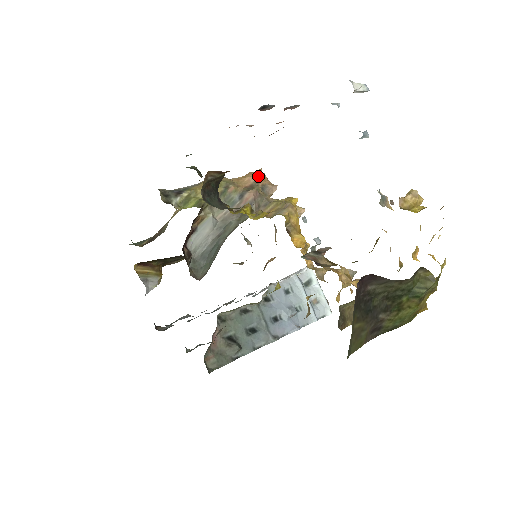
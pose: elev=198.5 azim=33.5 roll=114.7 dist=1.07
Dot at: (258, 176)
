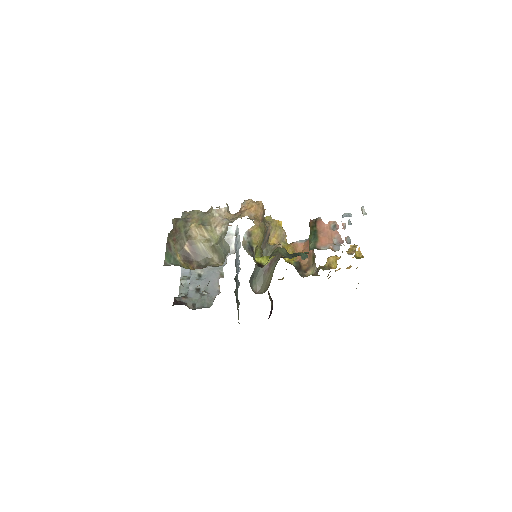
Dot at: (262, 208)
